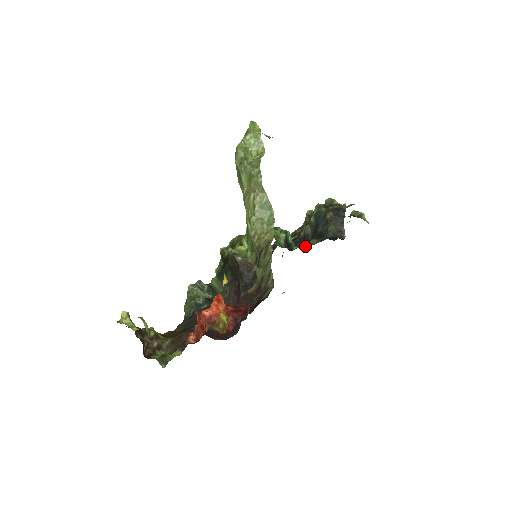
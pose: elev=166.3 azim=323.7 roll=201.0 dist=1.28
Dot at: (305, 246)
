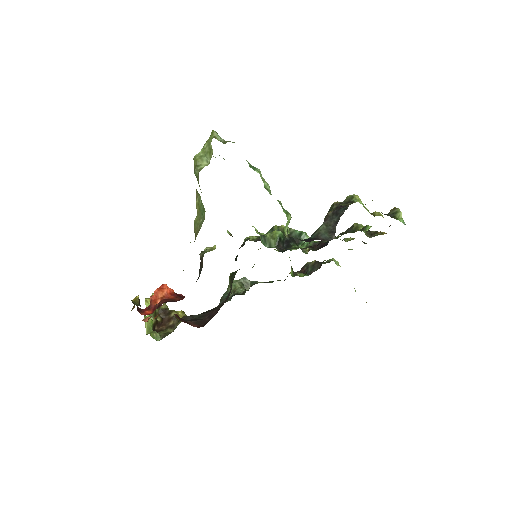
Dot at: occluded
